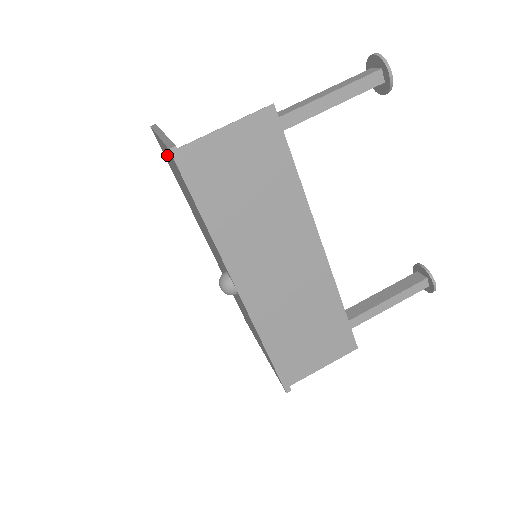
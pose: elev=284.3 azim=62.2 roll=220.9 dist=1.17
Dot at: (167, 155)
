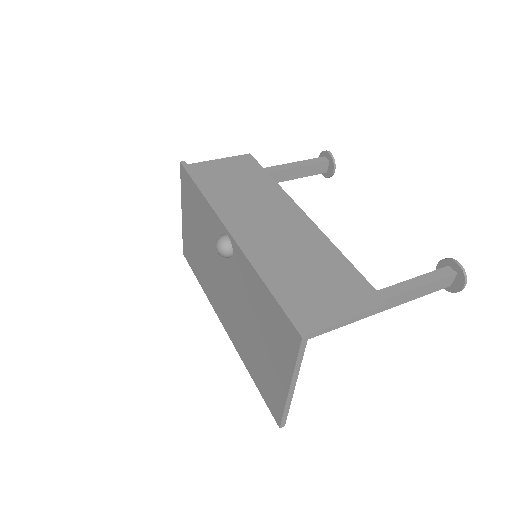
Dot at: (187, 221)
